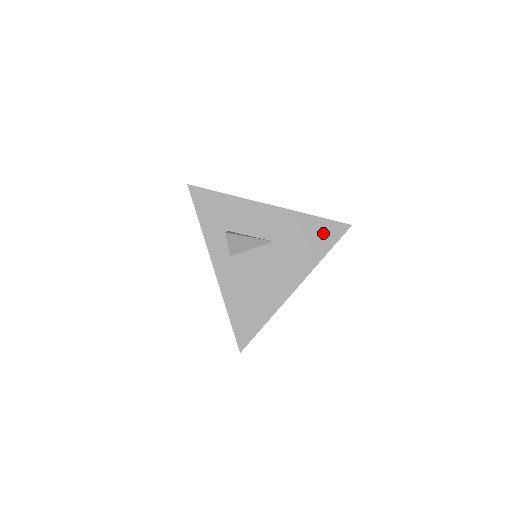
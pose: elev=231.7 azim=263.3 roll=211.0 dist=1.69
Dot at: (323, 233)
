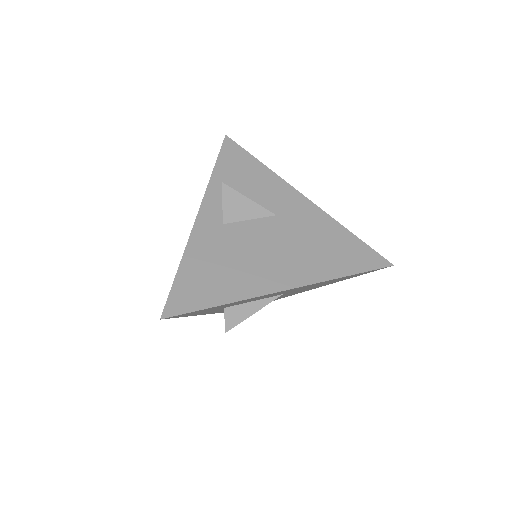
Dot at: occluded
